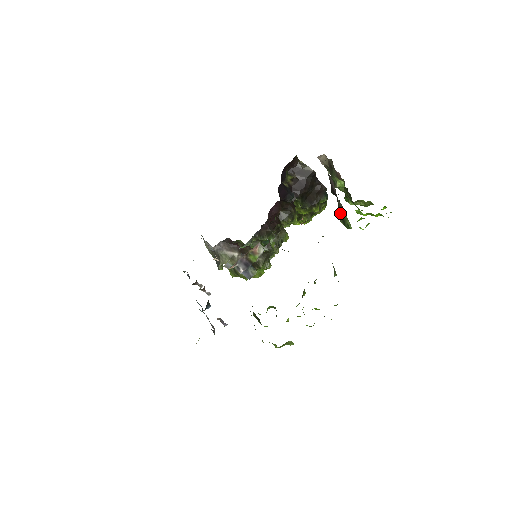
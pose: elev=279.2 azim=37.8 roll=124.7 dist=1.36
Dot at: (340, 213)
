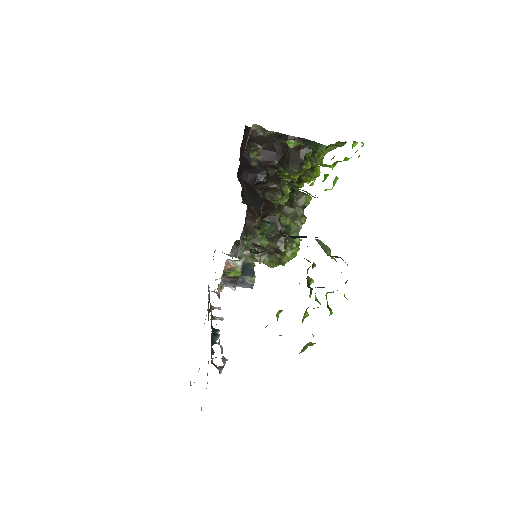
Dot at: occluded
